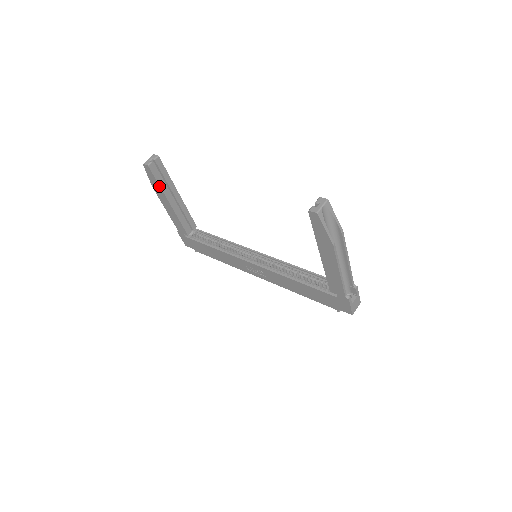
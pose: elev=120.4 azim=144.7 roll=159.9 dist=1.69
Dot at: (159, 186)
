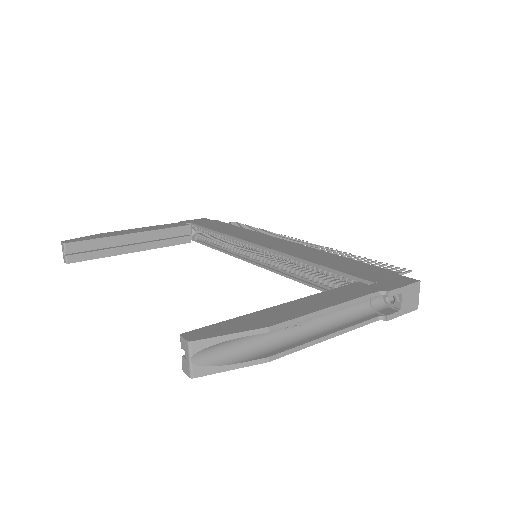
Dot at: (103, 257)
